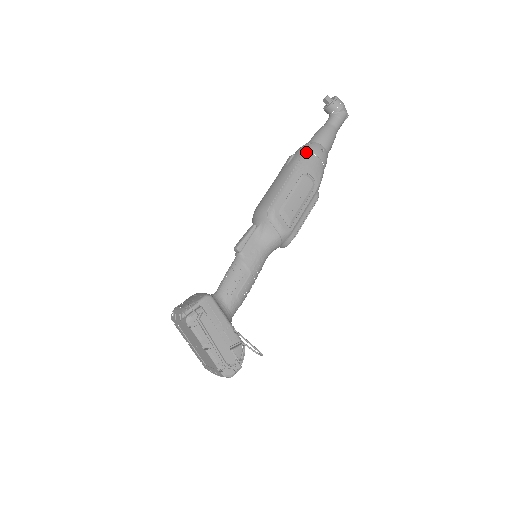
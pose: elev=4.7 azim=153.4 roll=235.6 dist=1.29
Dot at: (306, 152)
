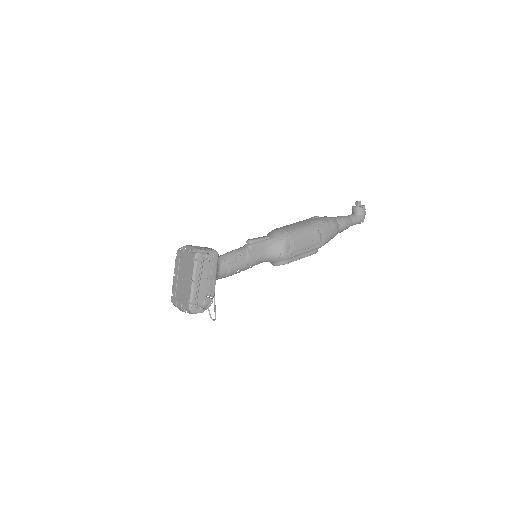
Dot at: (328, 221)
